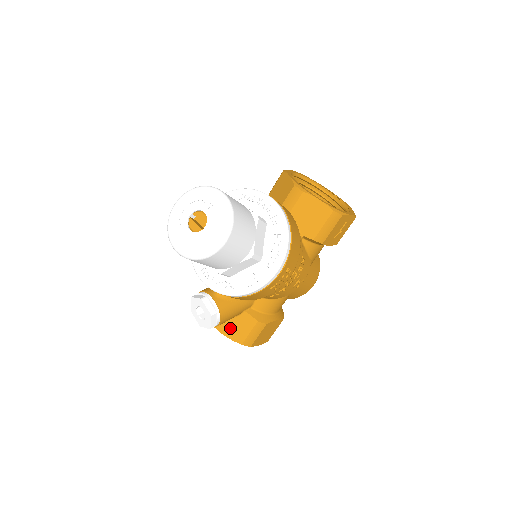
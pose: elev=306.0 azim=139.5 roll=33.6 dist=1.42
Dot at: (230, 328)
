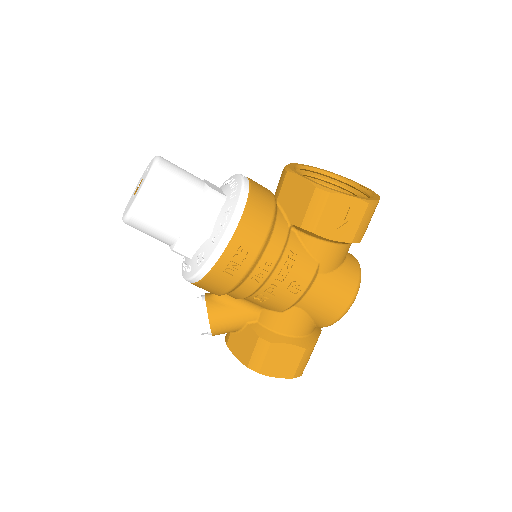
Dot at: (237, 345)
